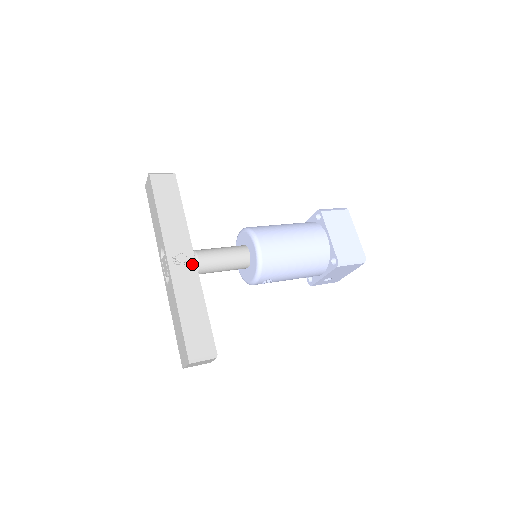
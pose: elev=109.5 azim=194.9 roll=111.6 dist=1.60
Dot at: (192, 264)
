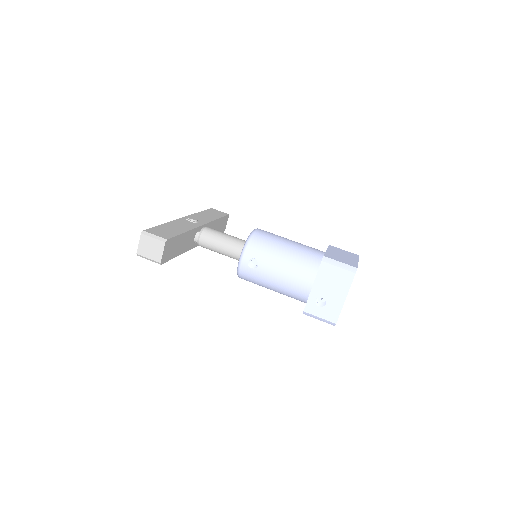
Dot at: (198, 224)
